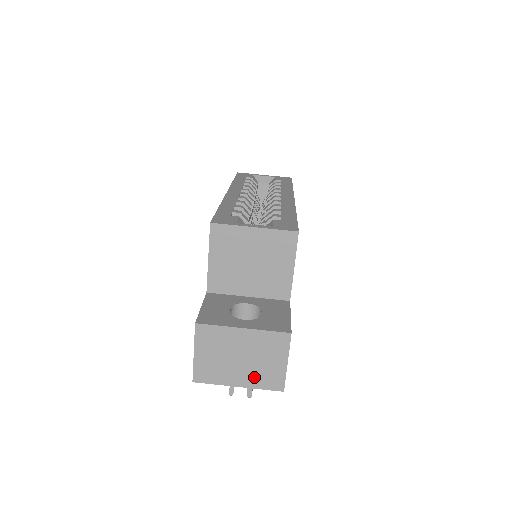
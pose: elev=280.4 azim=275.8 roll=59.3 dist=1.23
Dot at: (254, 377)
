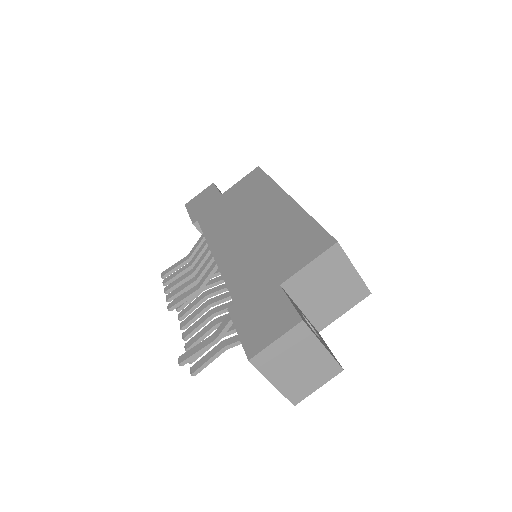
Dot at: (290, 384)
